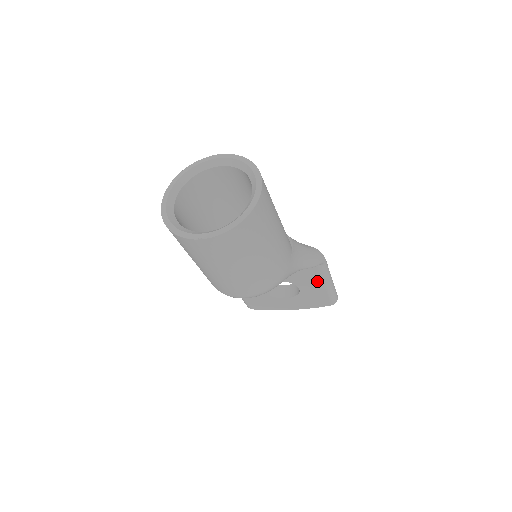
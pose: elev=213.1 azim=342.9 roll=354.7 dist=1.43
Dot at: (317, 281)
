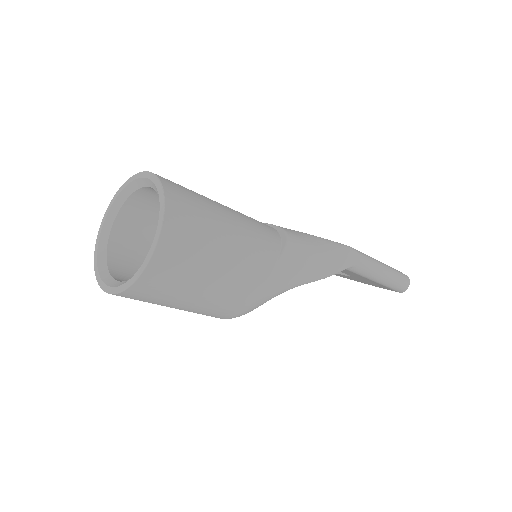
Dot at: (360, 276)
